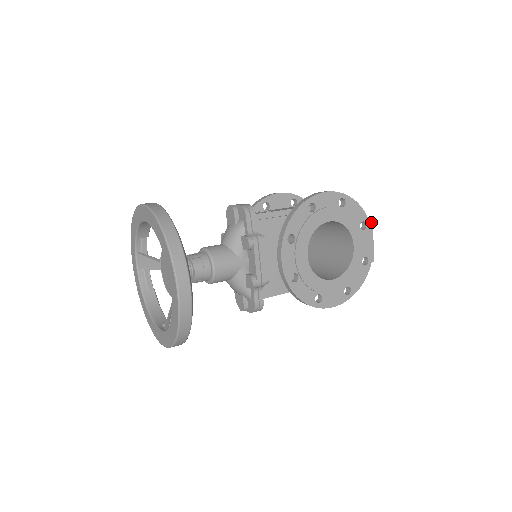
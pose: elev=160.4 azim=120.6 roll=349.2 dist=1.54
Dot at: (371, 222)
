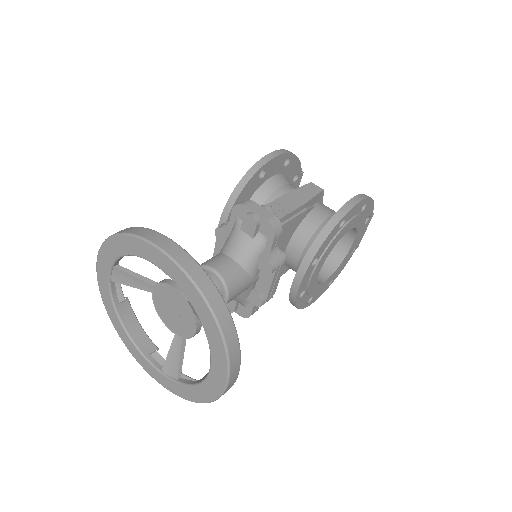
Dot at: (373, 214)
